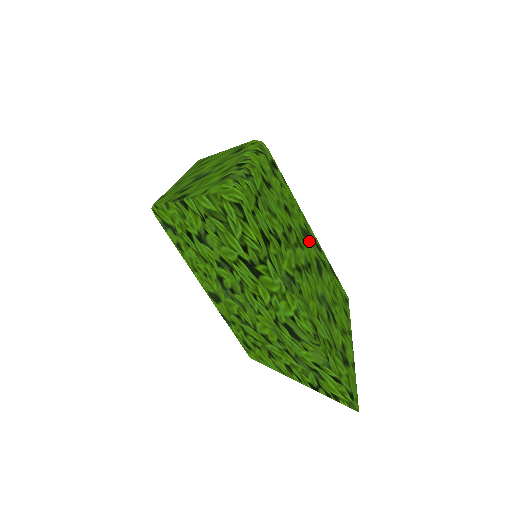
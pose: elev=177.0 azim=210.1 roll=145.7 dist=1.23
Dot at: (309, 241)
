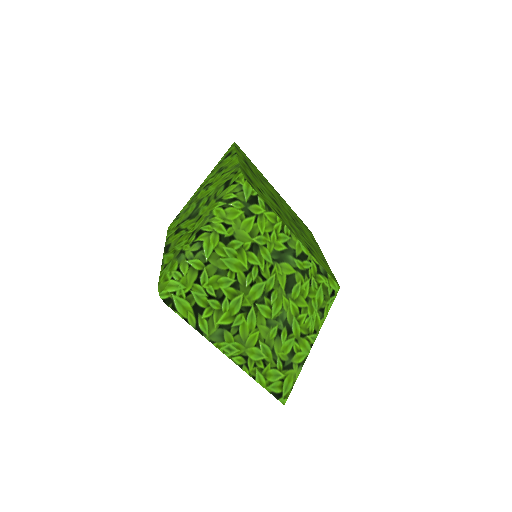
Dot at: (284, 261)
